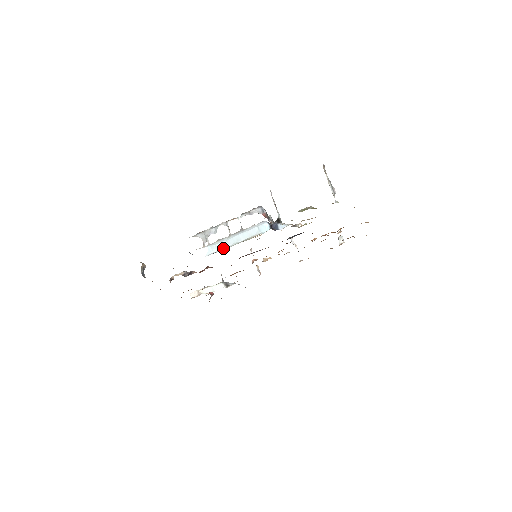
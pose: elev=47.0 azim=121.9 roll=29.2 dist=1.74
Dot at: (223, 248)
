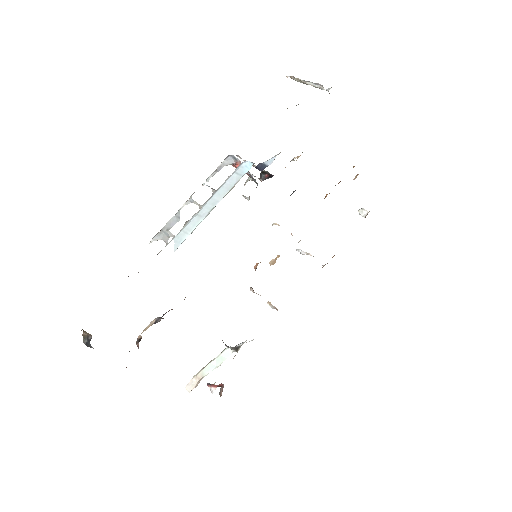
Dot at: (196, 226)
